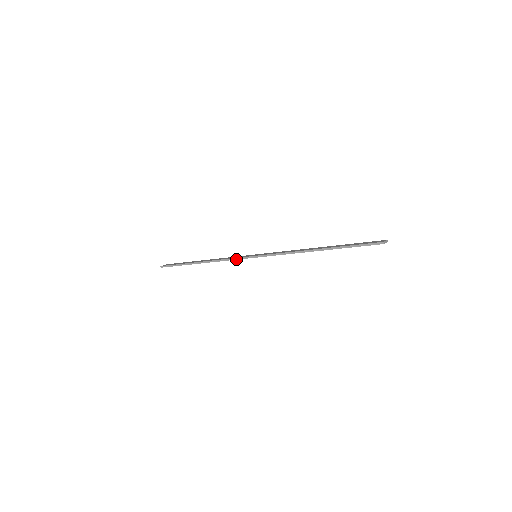
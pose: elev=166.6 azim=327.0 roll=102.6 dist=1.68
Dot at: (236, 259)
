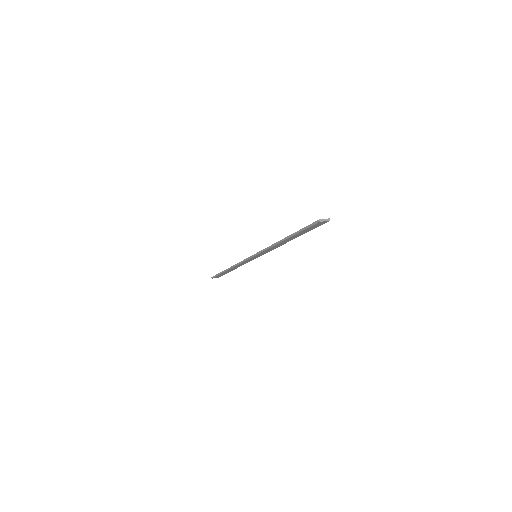
Dot at: (244, 261)
